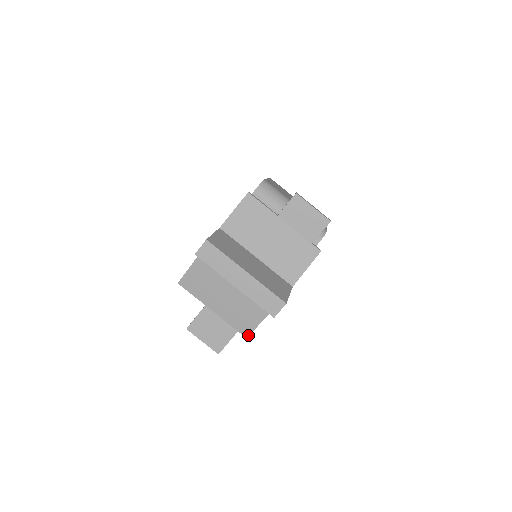
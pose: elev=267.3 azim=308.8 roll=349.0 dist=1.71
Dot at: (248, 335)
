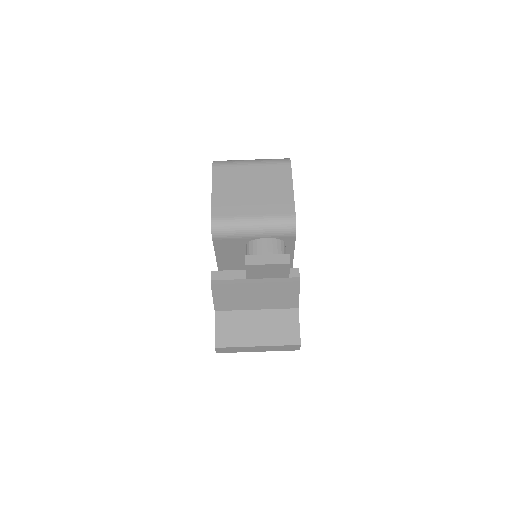
Dot at: occluded
